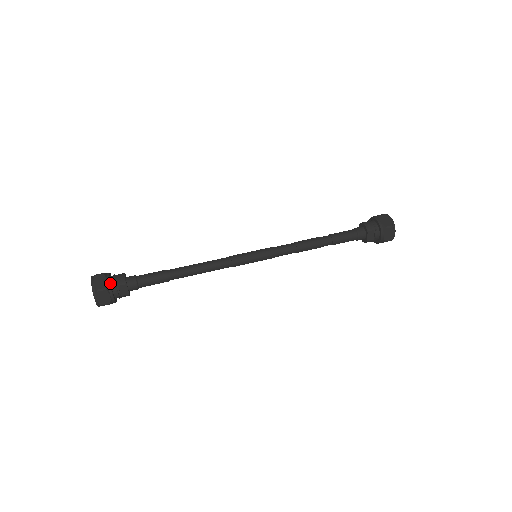
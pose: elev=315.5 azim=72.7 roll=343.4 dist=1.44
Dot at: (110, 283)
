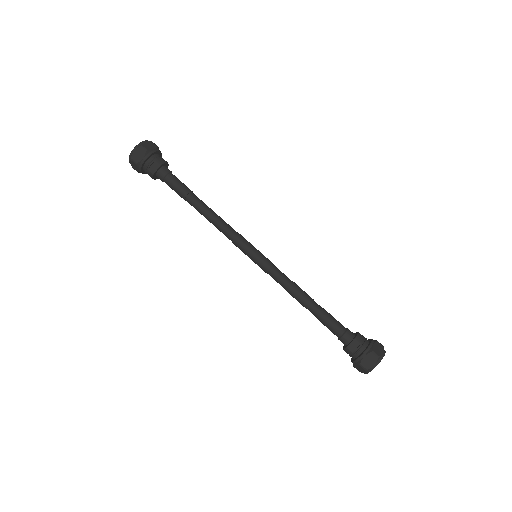
Dot at: (153, 152)
